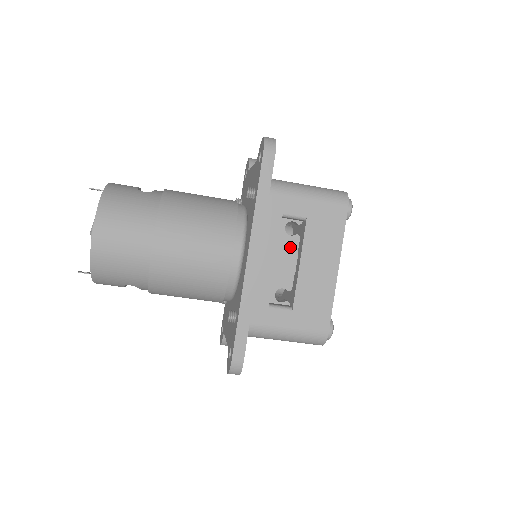
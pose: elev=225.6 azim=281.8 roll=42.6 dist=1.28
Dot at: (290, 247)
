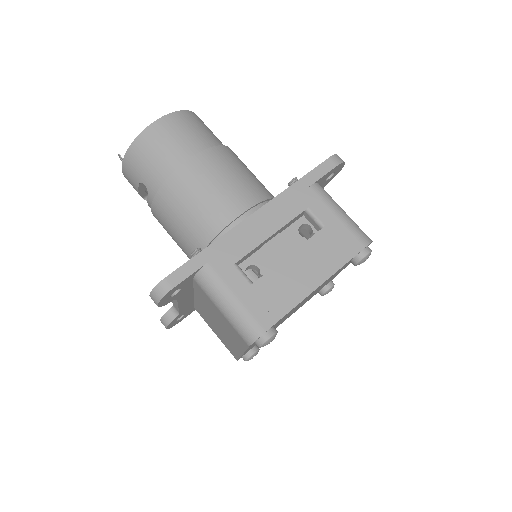
Dot at: (292, 242)
